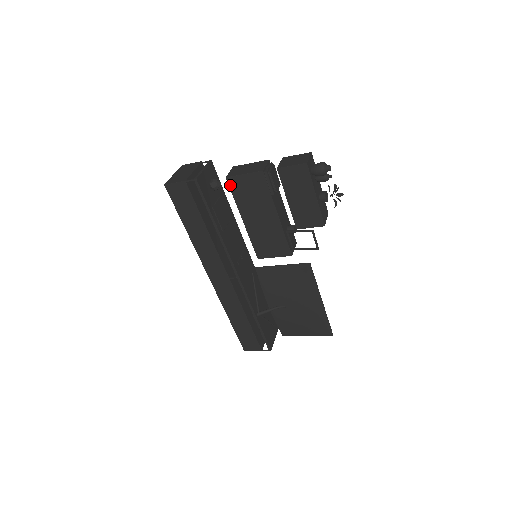
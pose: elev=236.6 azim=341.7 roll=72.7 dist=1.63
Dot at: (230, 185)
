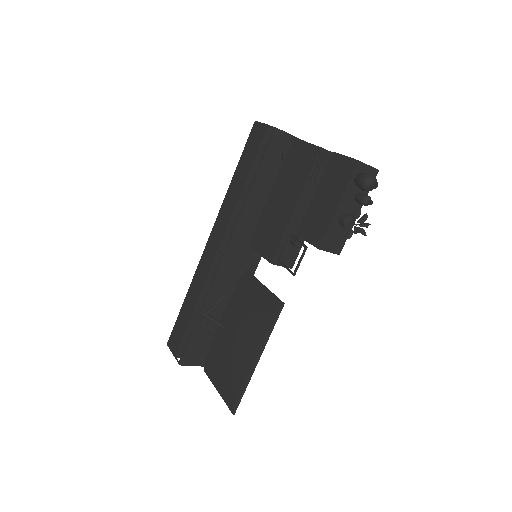
Dot at: (290, 148)
